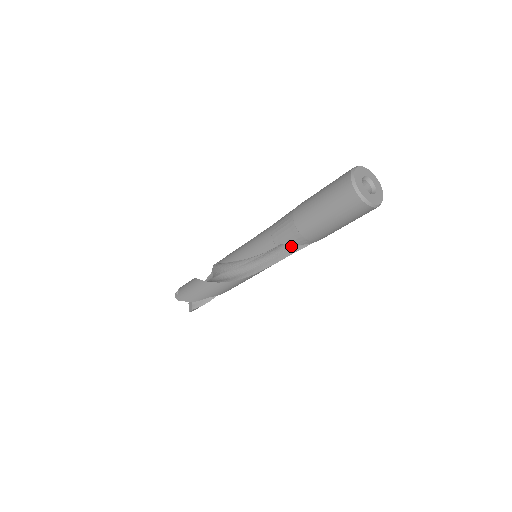
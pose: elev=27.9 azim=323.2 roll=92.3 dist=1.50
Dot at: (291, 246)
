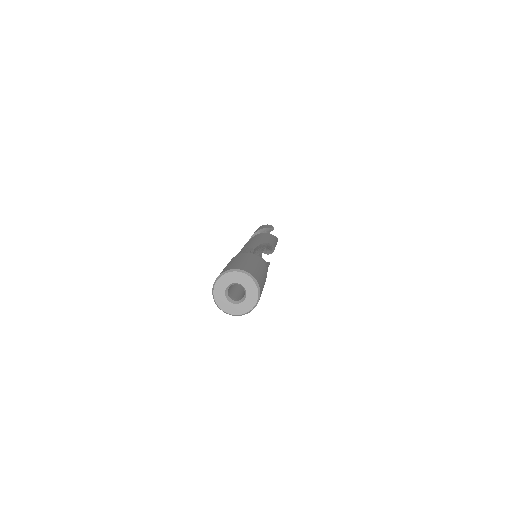
Dot at: occluded
